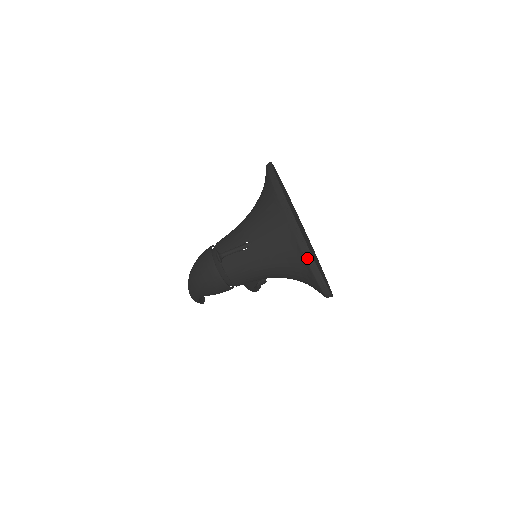
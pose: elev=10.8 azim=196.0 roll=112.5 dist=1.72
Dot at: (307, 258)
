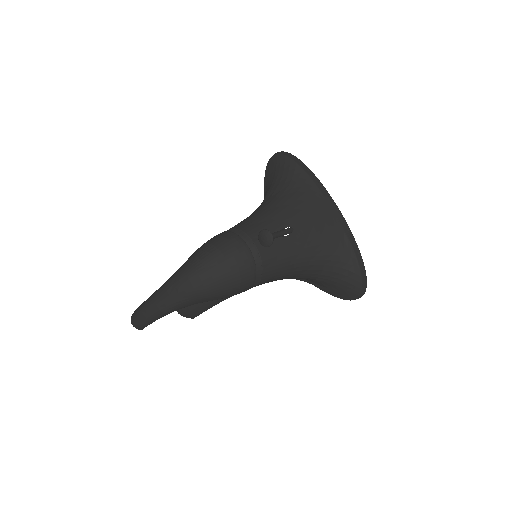
Dot at: (355, 250)
